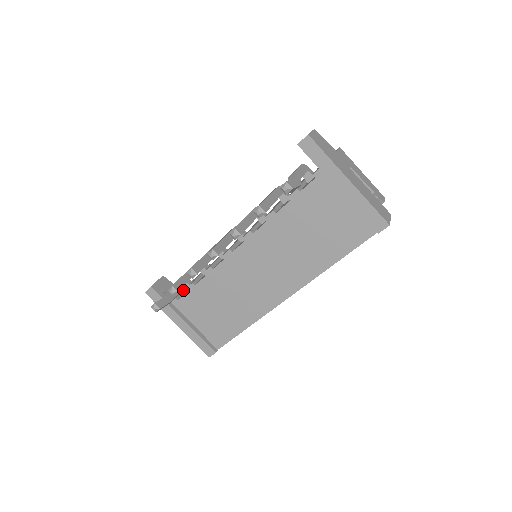
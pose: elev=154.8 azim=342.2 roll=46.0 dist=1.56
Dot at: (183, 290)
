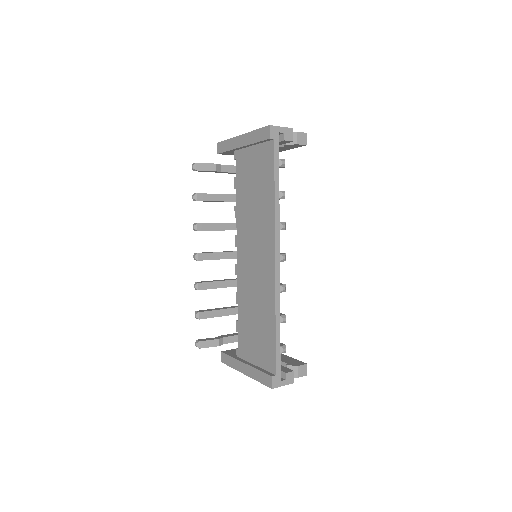
Dot at: occluded
